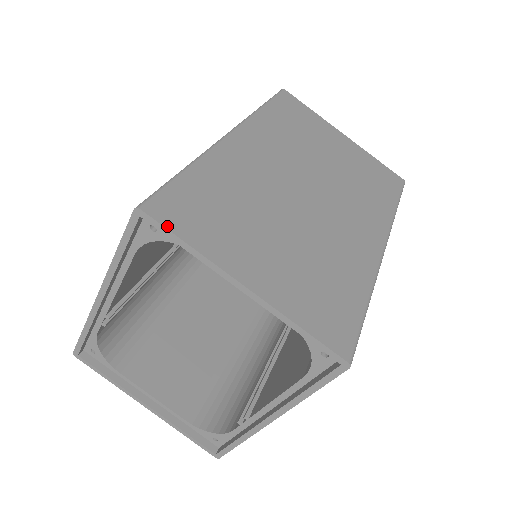
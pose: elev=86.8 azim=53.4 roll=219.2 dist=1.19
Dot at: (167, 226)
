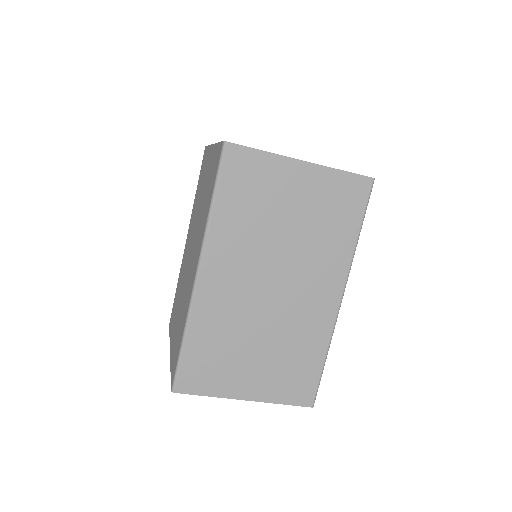
Dot at: (192, 393)
